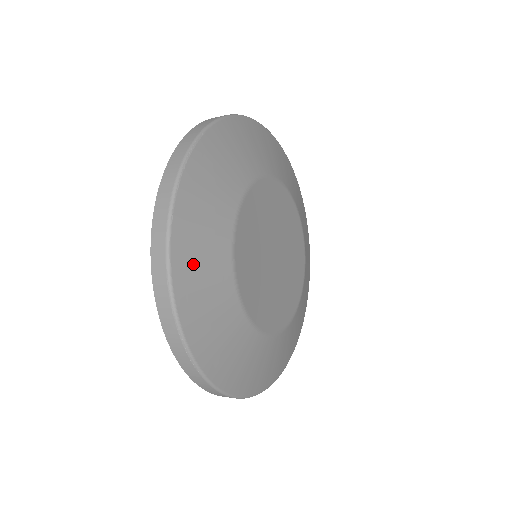
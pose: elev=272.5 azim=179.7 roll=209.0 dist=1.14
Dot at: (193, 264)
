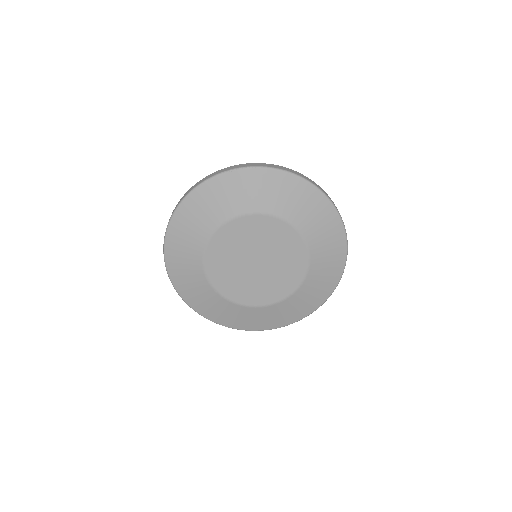
Dot at: (192, 213)
